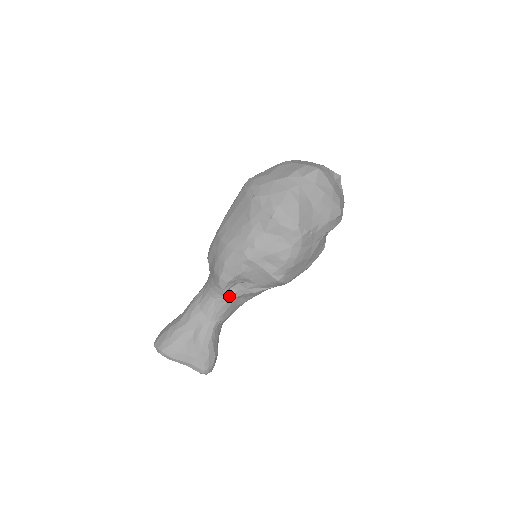
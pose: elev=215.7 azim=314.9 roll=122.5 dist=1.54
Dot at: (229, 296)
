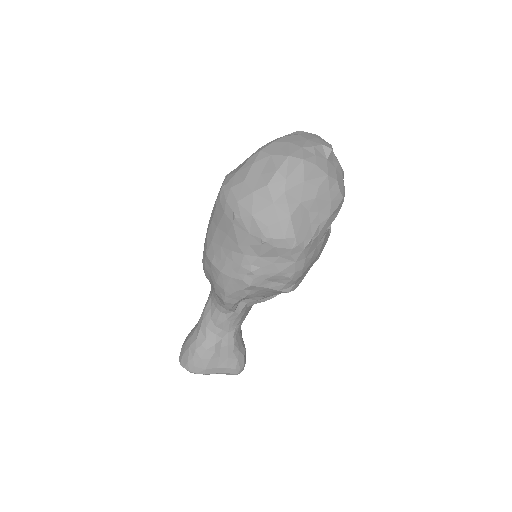
Dot at: (240, 309)
